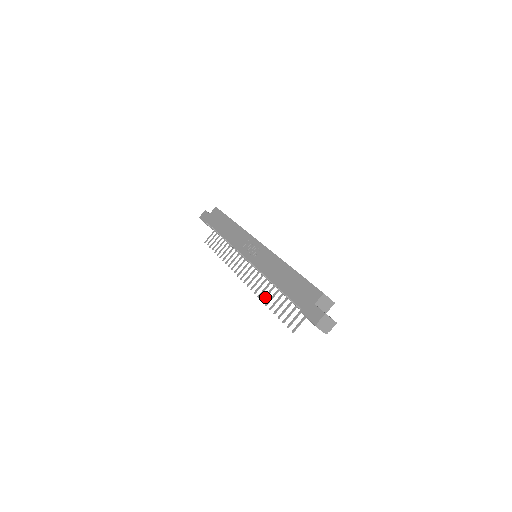
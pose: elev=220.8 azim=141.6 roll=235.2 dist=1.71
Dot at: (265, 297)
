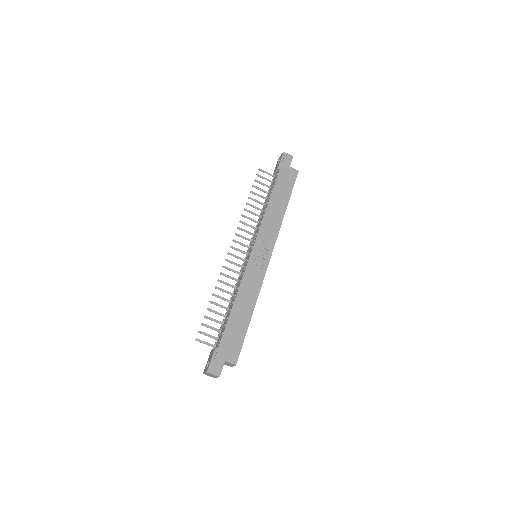
Dot at: (220, 289)
